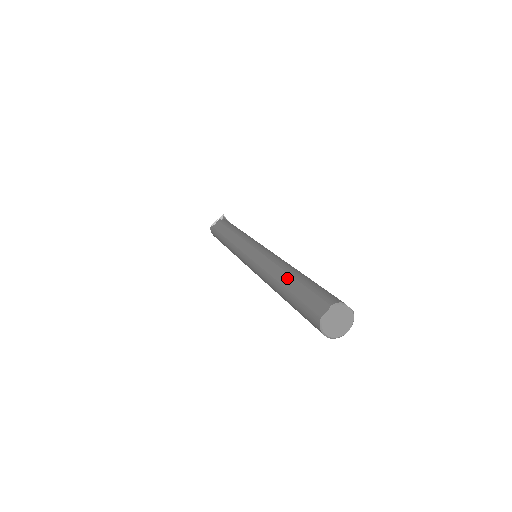
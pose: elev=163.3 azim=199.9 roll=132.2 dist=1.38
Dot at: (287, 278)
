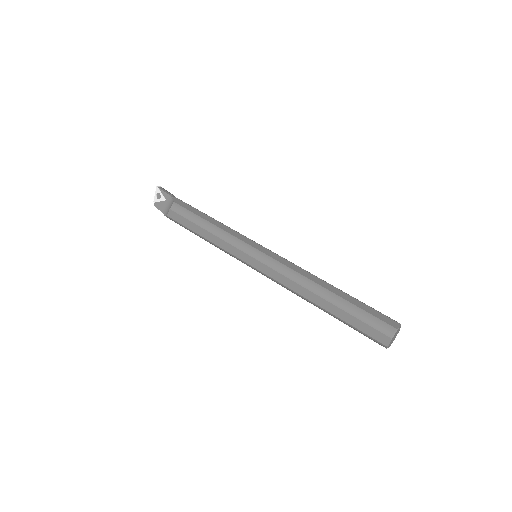
Dot at: (327, 305)
